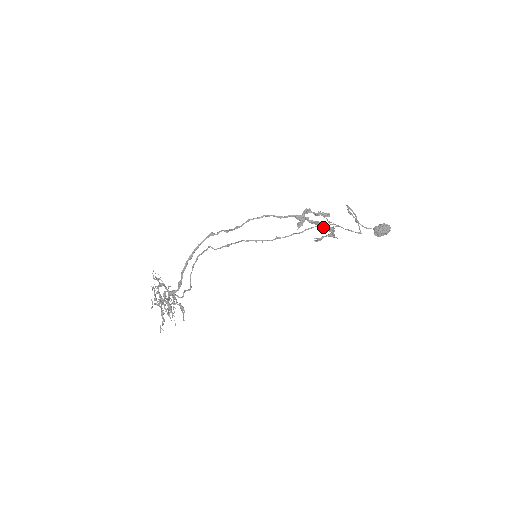
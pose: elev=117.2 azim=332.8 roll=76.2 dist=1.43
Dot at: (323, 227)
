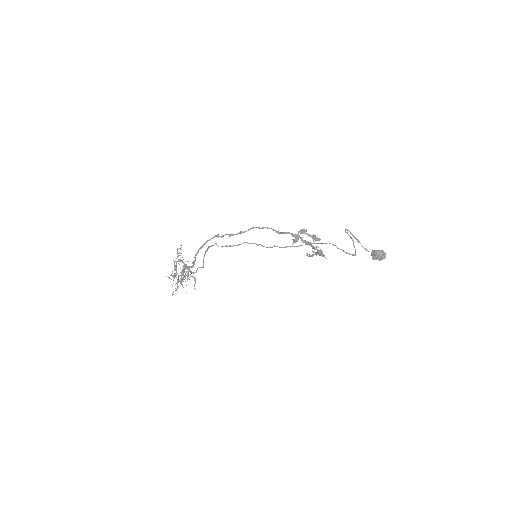
Dot at: occluded
